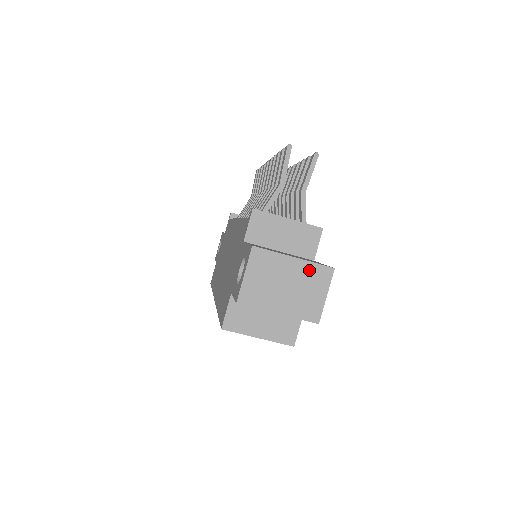
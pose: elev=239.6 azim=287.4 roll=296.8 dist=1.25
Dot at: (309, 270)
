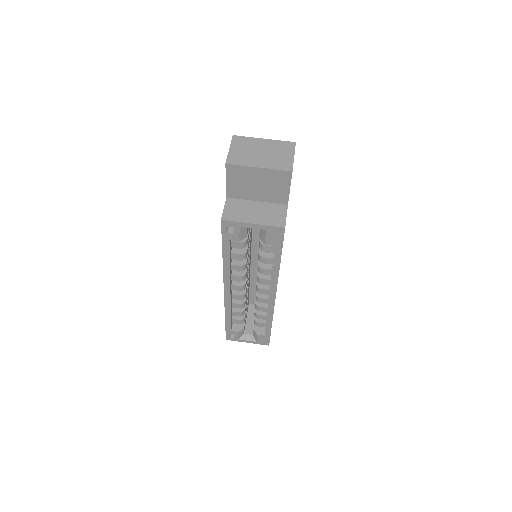
Dot at: (277, 144)
